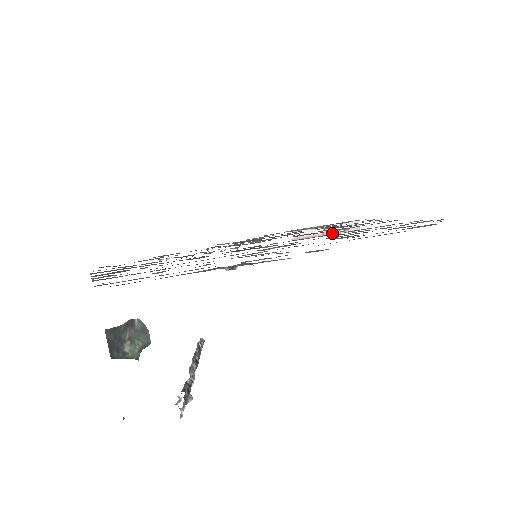
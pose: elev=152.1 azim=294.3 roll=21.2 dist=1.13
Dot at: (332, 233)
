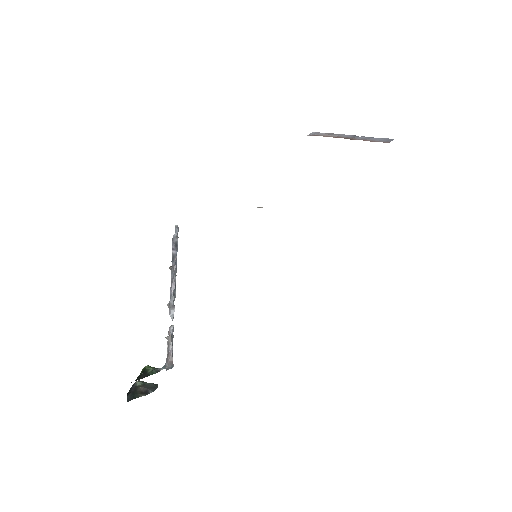
Dot at: (358, 139)
